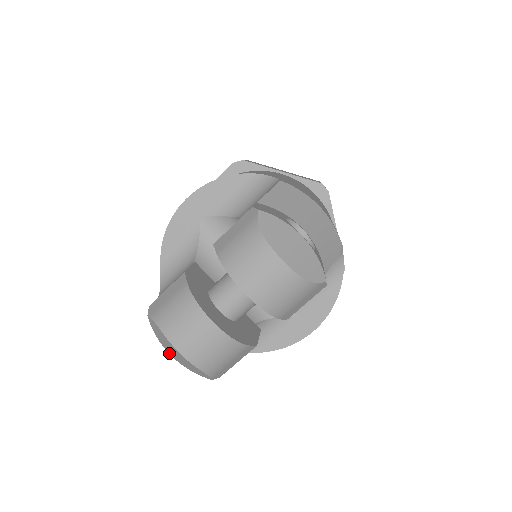
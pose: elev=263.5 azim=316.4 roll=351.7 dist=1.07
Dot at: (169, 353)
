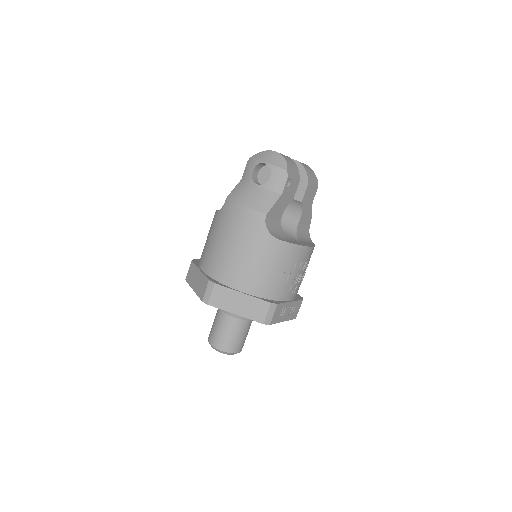
Dot at: (264, 161)
